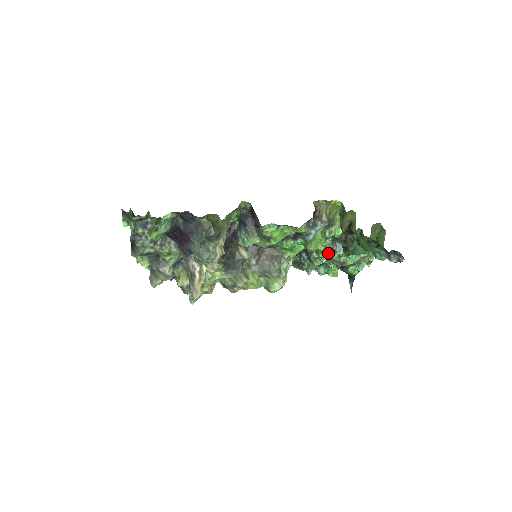
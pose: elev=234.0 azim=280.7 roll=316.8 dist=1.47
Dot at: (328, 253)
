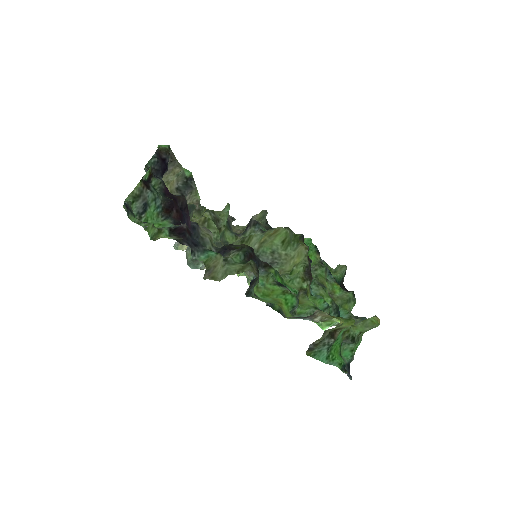
Dot at: occluded
